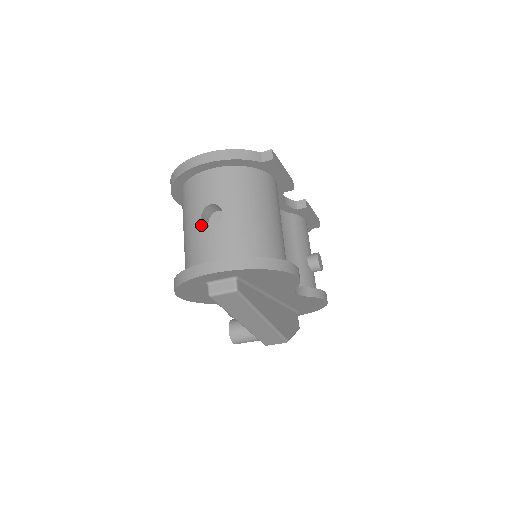
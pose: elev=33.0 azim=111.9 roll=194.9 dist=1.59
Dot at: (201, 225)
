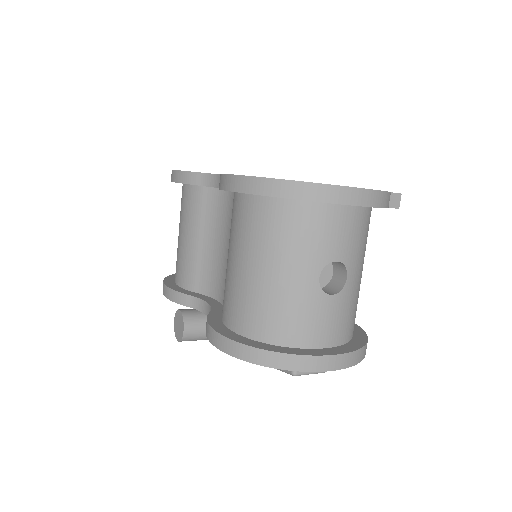
Dot at: (318, 288)
